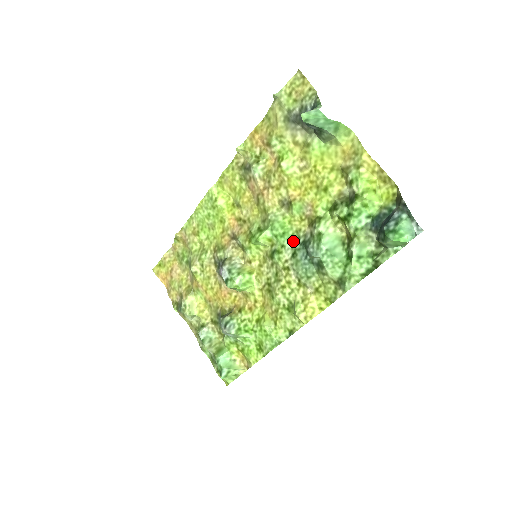
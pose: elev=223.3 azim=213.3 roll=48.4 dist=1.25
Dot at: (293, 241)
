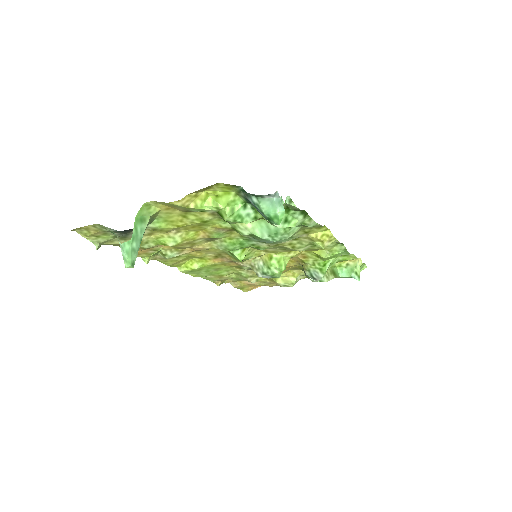
Dot at: (250, 241)
